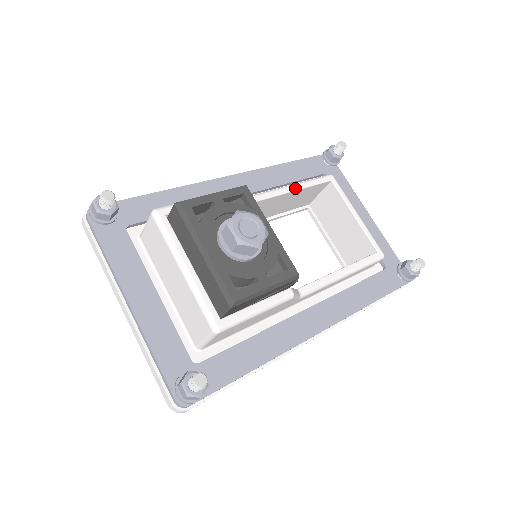
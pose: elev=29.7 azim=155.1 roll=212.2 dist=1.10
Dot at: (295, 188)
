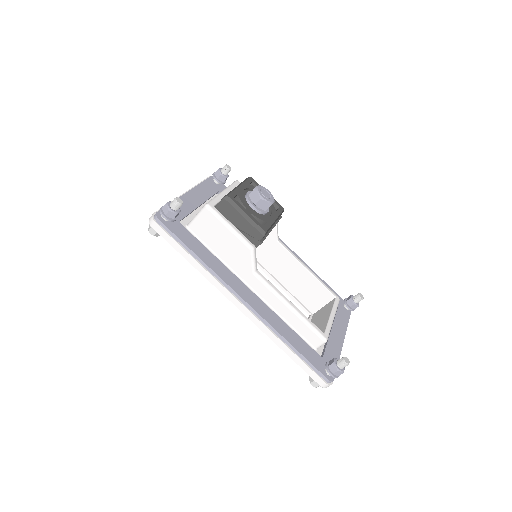
Dot at: (310, 271)
